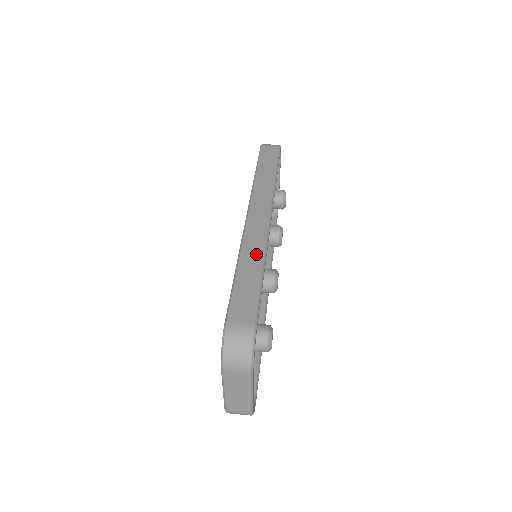
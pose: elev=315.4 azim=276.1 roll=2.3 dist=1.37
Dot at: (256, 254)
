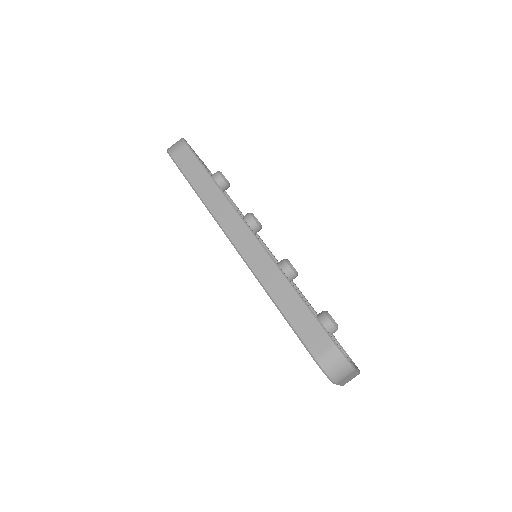
Dot at: (278, 281)
